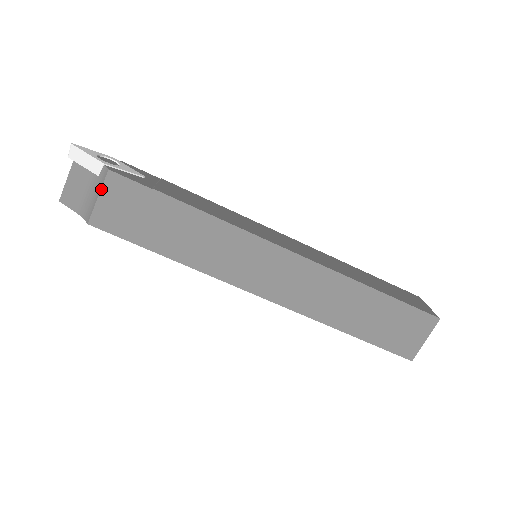
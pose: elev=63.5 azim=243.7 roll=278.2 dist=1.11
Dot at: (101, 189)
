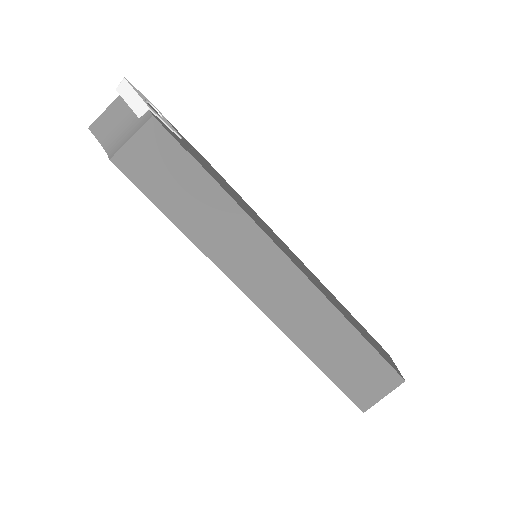
Dot at: (137, 131)
